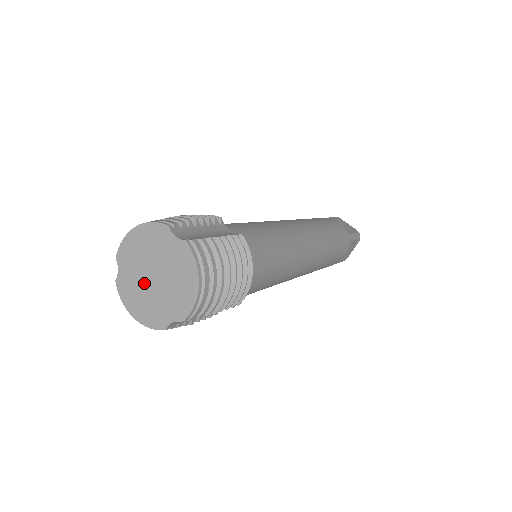
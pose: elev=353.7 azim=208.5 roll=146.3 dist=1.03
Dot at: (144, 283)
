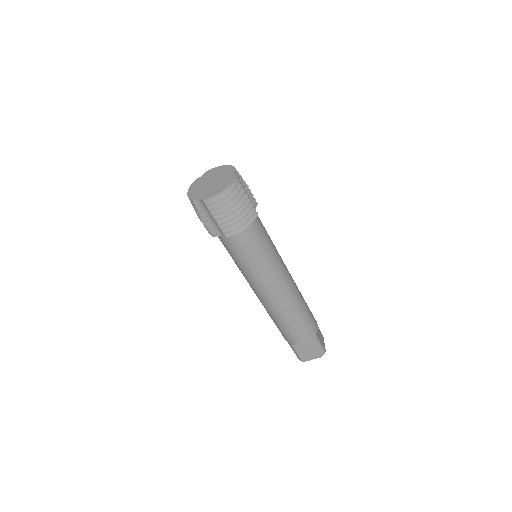
Dot at: (206, 183)
